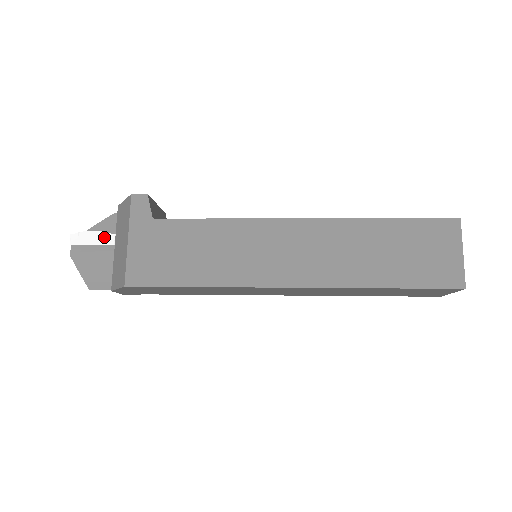
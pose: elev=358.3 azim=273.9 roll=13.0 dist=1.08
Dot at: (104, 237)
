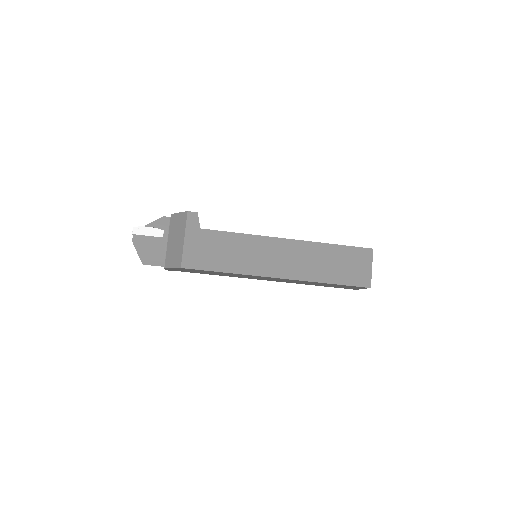
Dot at: (156, 232)
